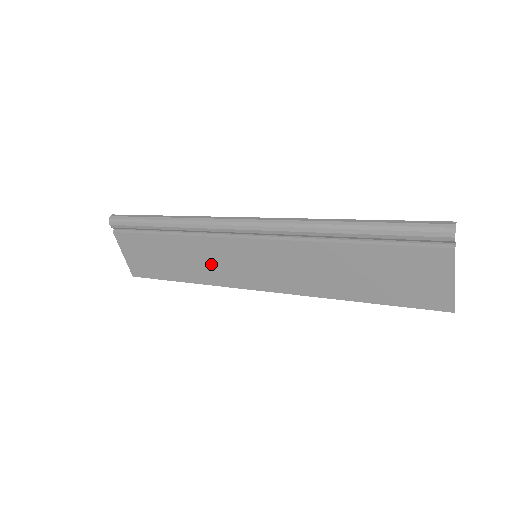
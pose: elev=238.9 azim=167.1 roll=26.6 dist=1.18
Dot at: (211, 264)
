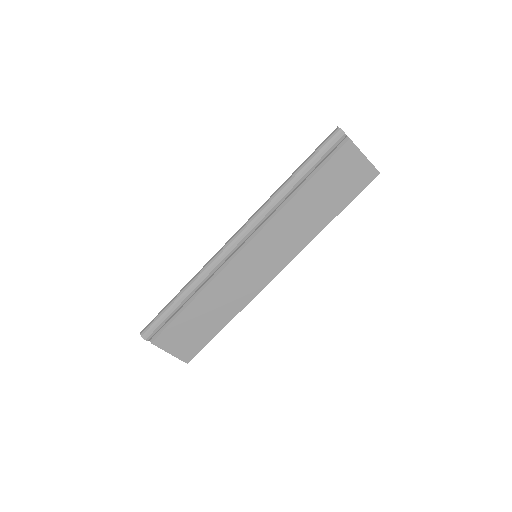
Dot at: (234, 292)
